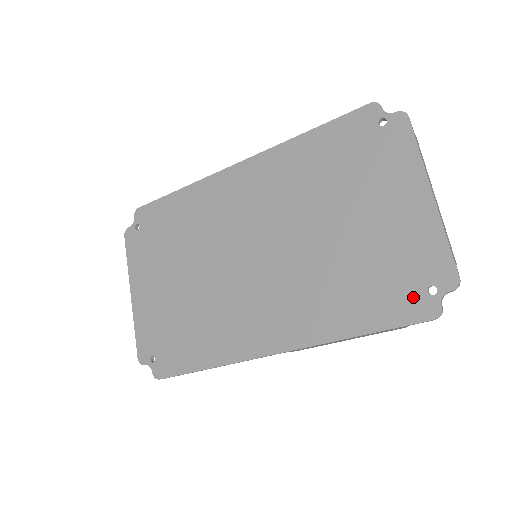
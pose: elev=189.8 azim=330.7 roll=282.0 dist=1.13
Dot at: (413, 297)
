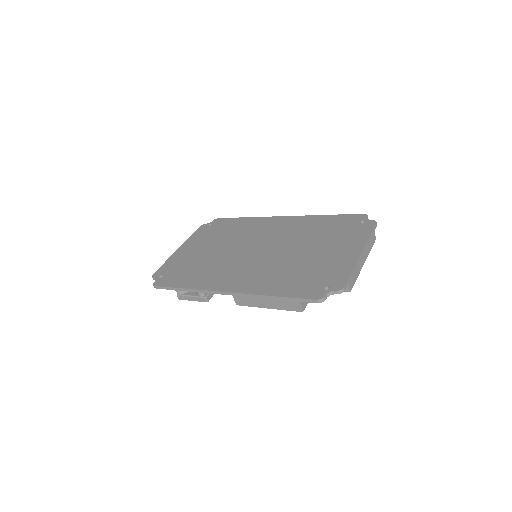
Dot at: (315, 288)
